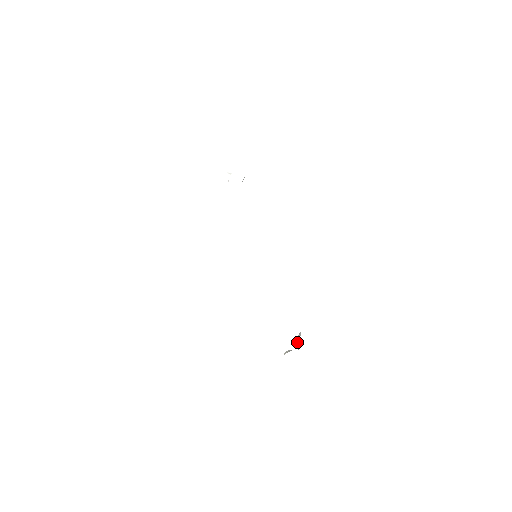
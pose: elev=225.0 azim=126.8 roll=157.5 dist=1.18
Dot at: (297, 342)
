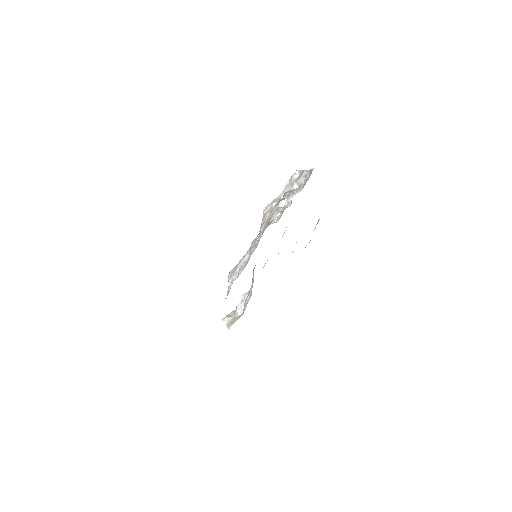
Dot at: (239, 311)
